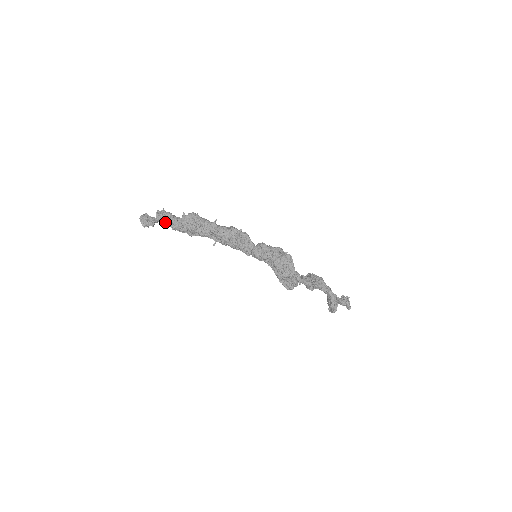
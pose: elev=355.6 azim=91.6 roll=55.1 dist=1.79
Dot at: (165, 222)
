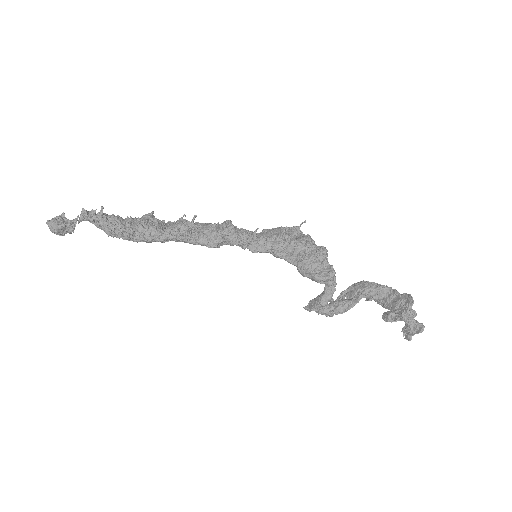
Dot at: (102, 207)
